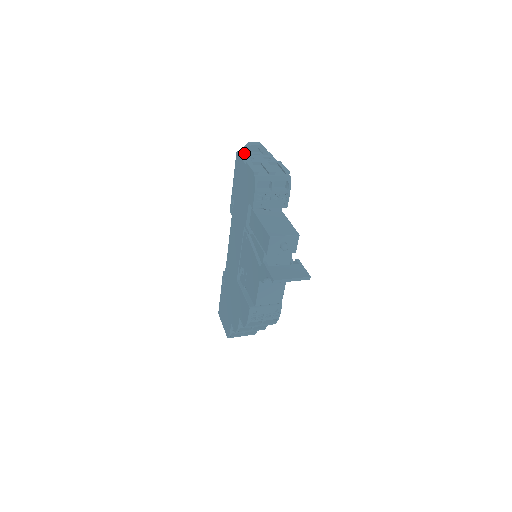
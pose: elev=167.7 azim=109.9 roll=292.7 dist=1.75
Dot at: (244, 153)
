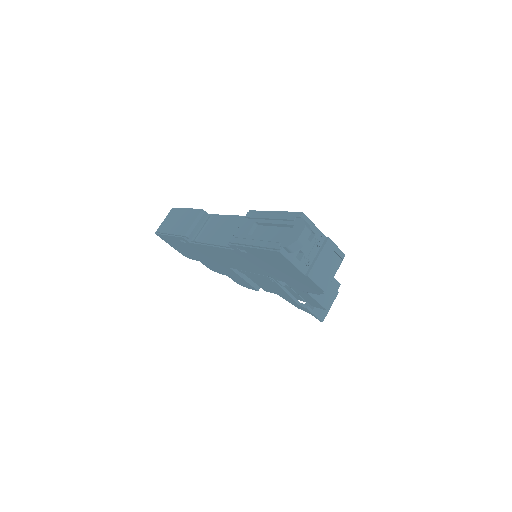
Dot at: (291, 252)
